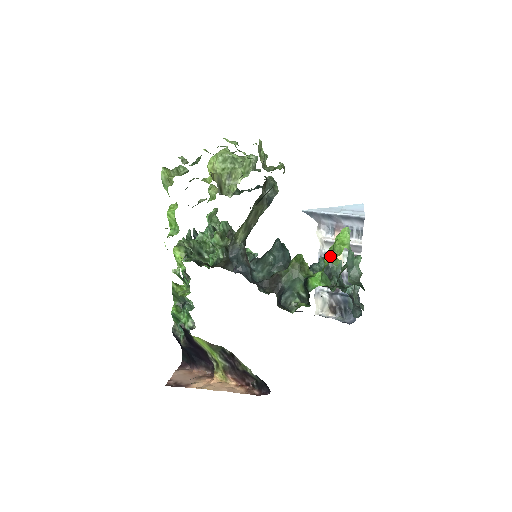
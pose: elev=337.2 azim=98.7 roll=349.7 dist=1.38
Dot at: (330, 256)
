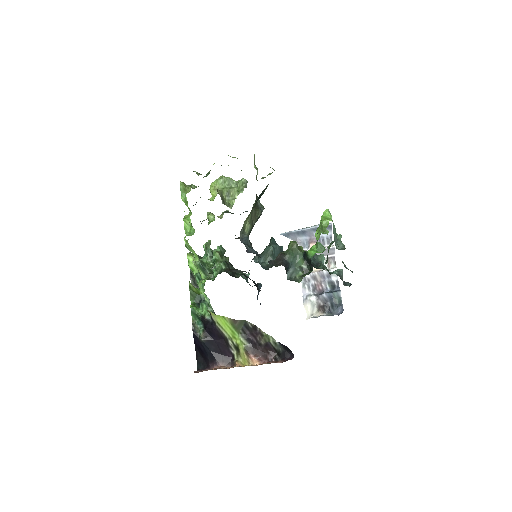
Dot at: occluded
